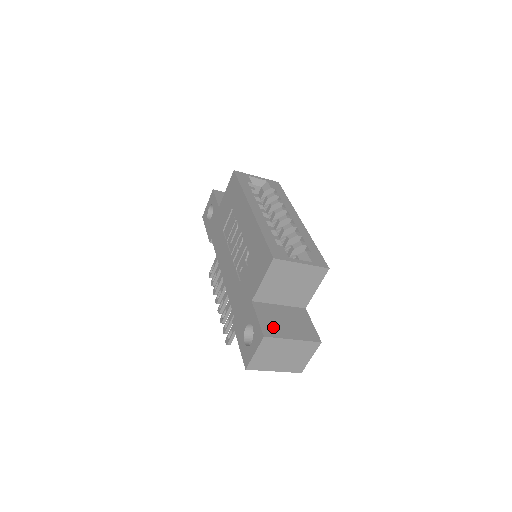
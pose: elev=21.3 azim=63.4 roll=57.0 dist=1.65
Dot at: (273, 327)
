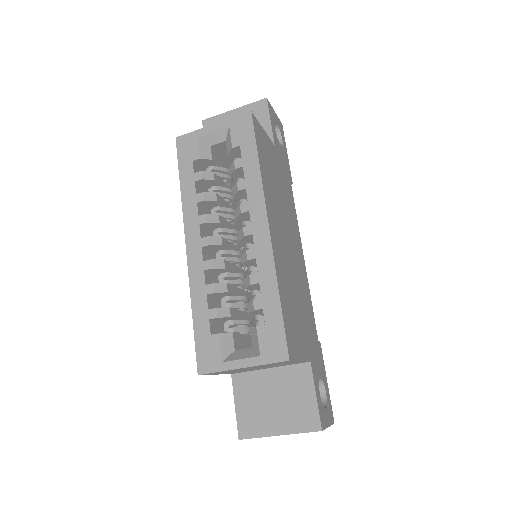
Dot at: (253, 418)
